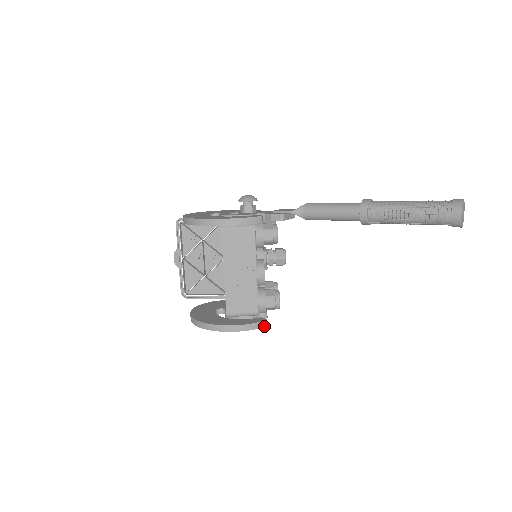
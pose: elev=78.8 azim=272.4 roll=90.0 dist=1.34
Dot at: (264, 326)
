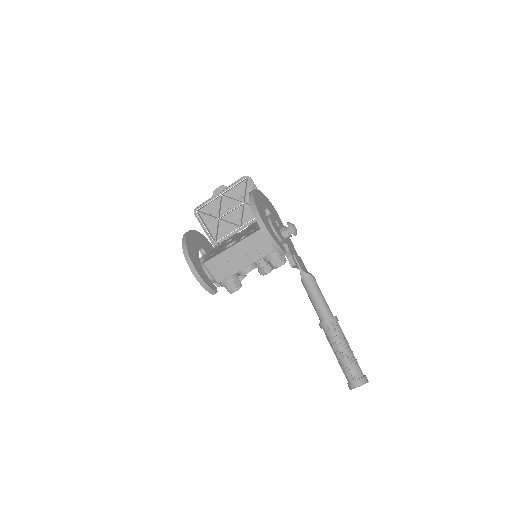
Dot at: (212, 294)
